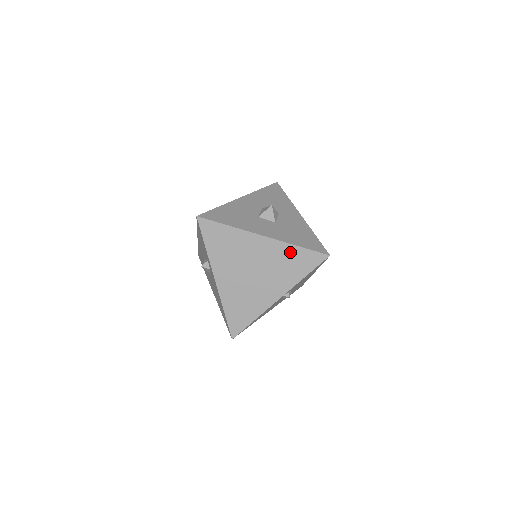
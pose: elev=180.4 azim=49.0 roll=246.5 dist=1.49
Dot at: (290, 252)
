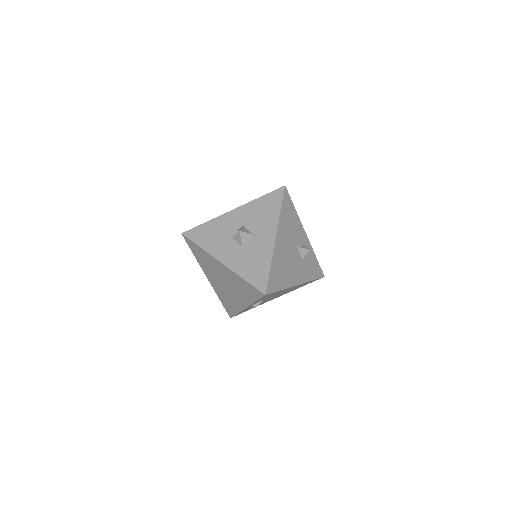
Dot at: (240, 280)
